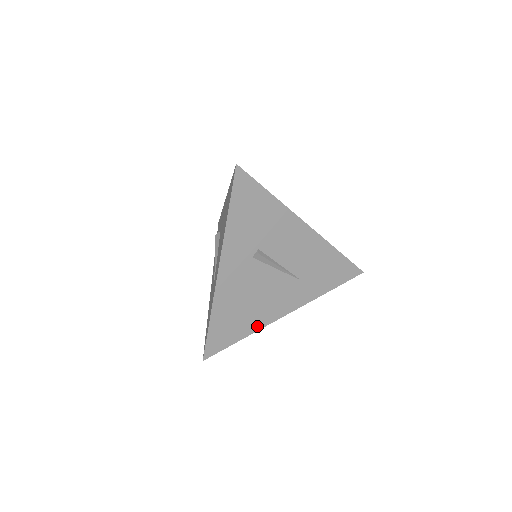
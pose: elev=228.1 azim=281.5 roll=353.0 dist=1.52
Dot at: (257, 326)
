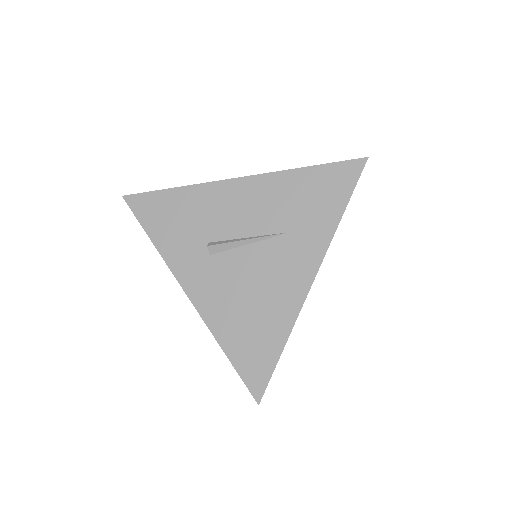
Dot at: (288, 320)
